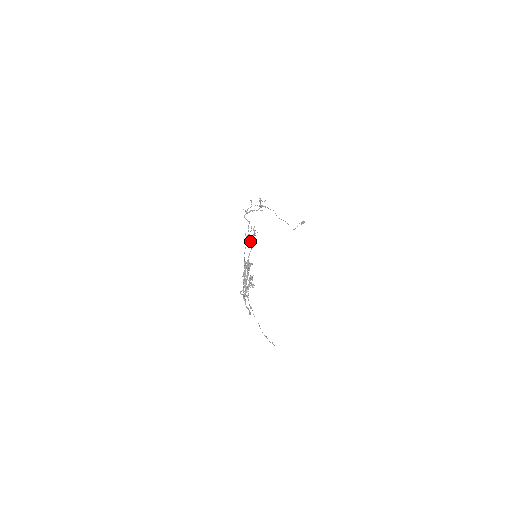
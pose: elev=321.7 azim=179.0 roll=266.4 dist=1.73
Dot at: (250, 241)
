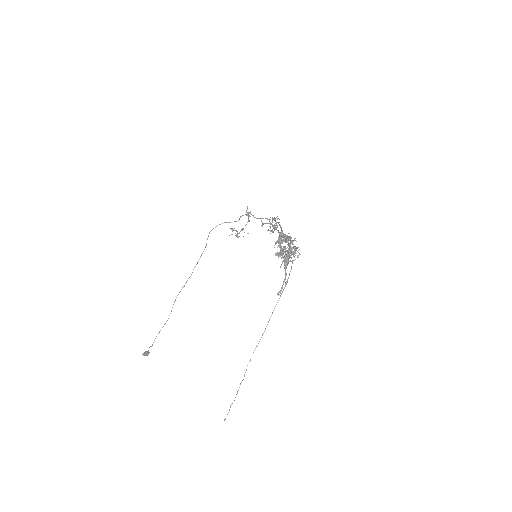
Dot at: occluded
